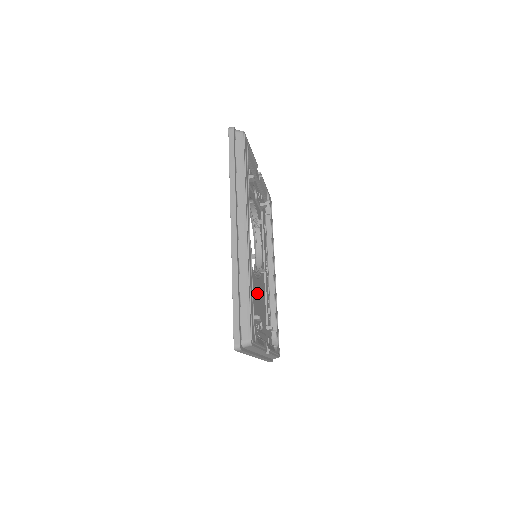
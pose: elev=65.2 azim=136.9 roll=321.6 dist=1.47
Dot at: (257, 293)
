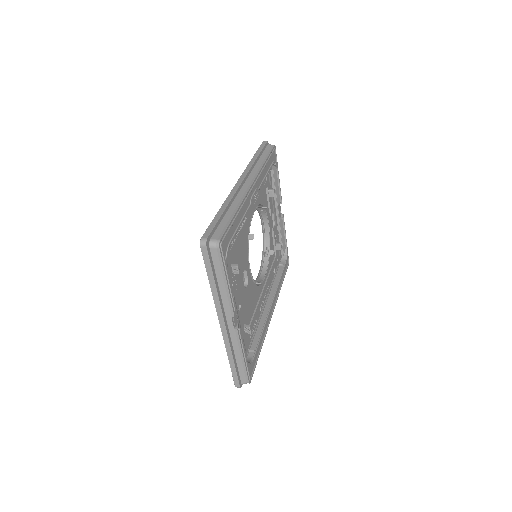
Dot at: (246, 285)
